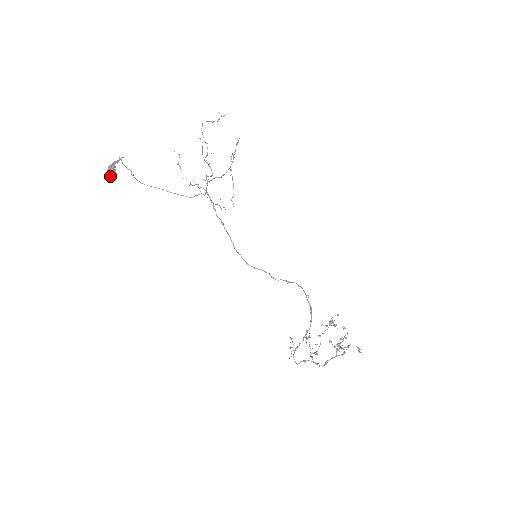
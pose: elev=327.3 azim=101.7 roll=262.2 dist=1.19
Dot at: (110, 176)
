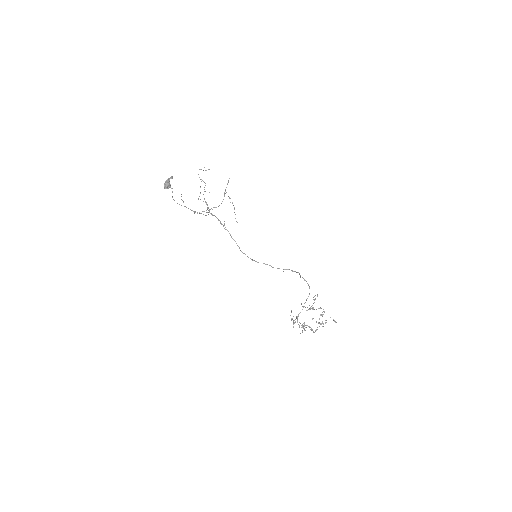
Dot at: (165, 188)
